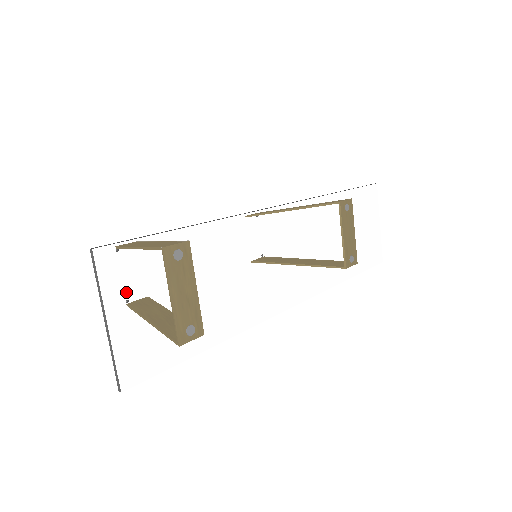
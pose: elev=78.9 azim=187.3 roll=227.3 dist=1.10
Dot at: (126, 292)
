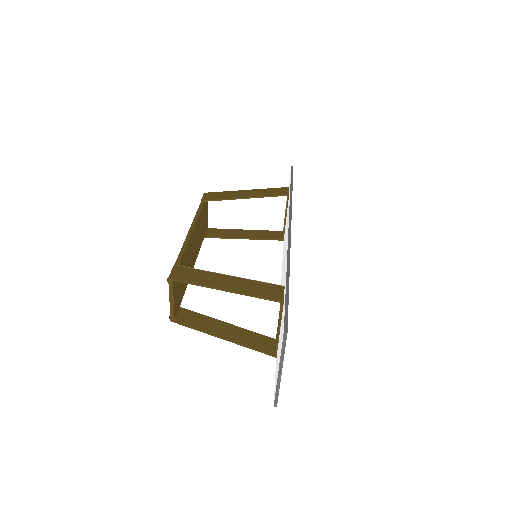
Dot at: occluded
